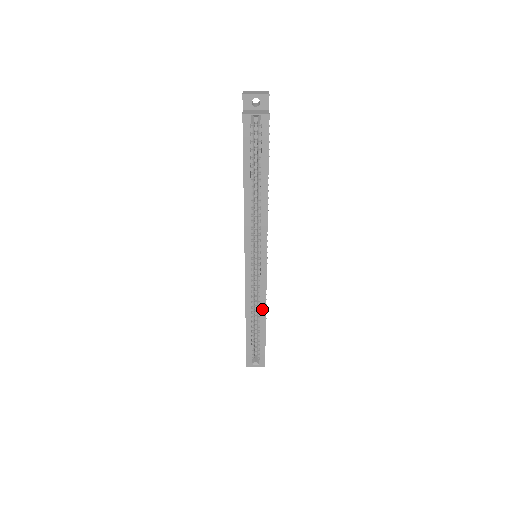
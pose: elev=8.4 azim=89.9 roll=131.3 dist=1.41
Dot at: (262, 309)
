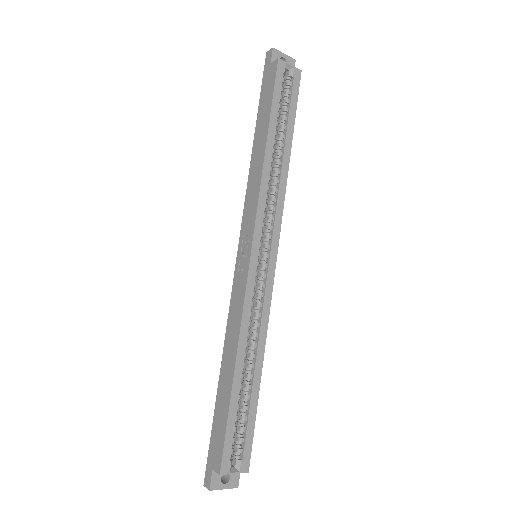
Dot at: (260, 343)
